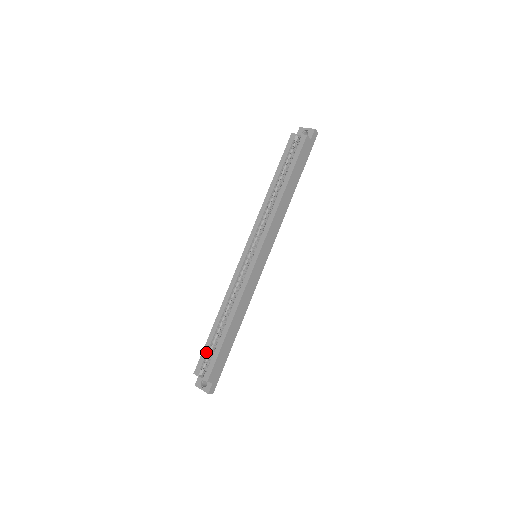
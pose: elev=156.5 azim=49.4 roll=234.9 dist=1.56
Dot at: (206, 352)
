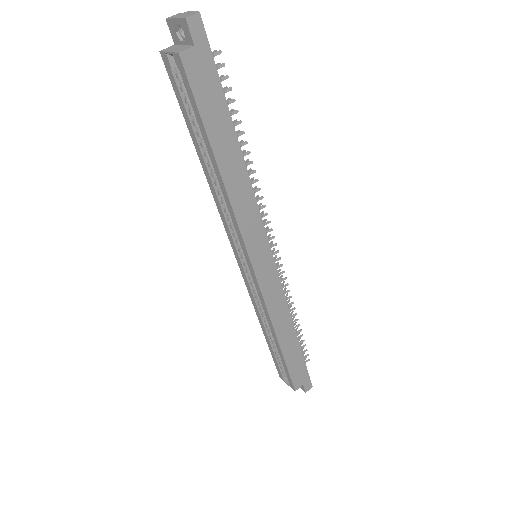
Dot at: (276, 363)
